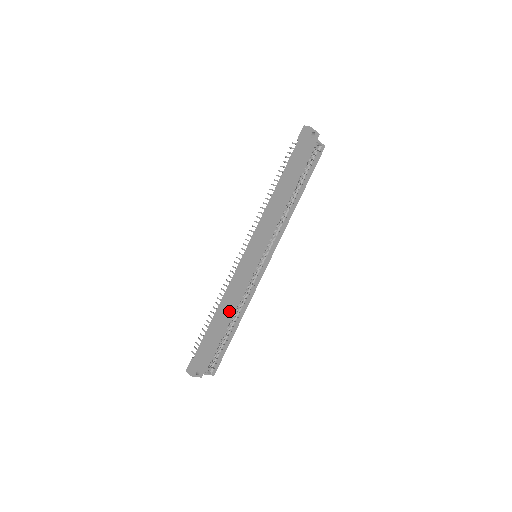
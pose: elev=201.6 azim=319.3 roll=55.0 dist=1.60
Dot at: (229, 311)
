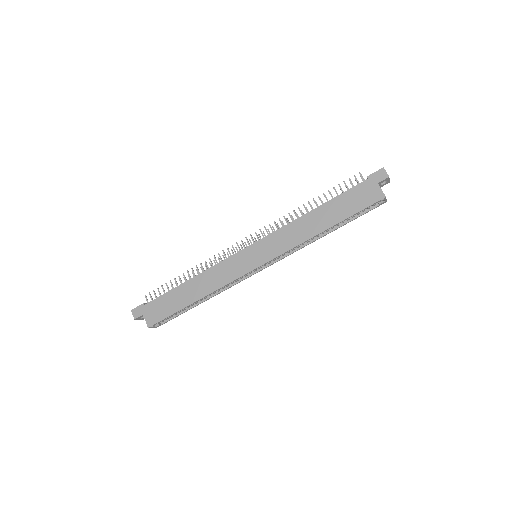
Dot at: (203, 292)
